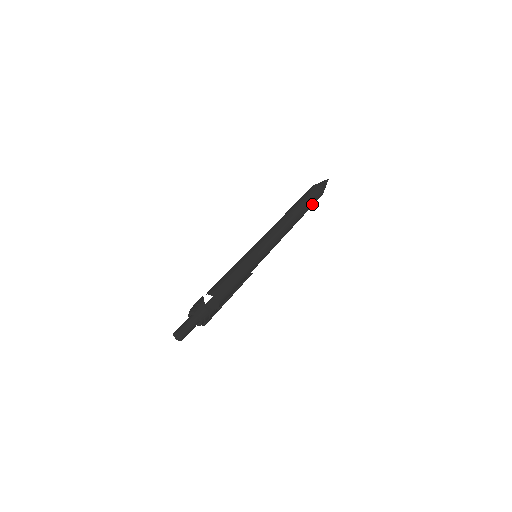
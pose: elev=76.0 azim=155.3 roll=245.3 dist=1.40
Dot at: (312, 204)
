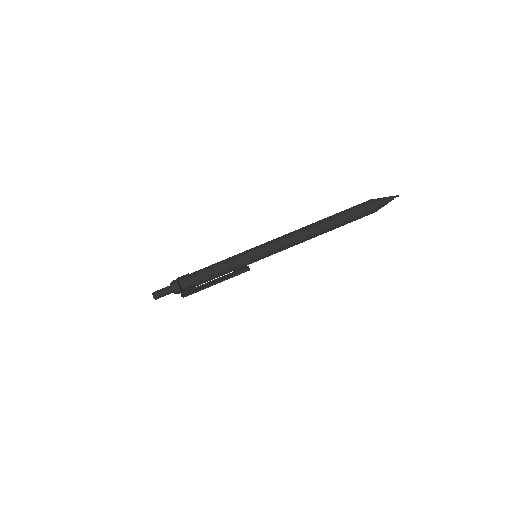
Dot at: (349, 216)
